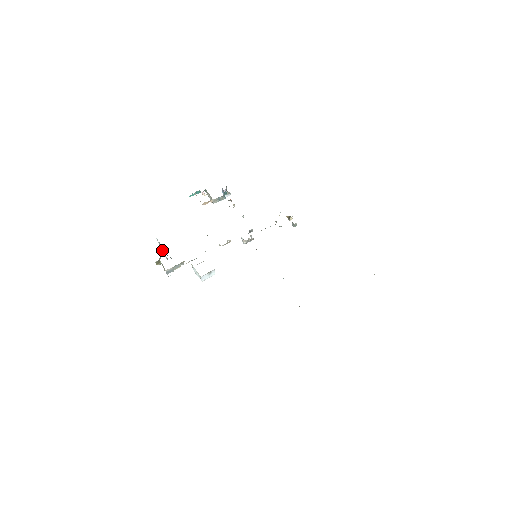
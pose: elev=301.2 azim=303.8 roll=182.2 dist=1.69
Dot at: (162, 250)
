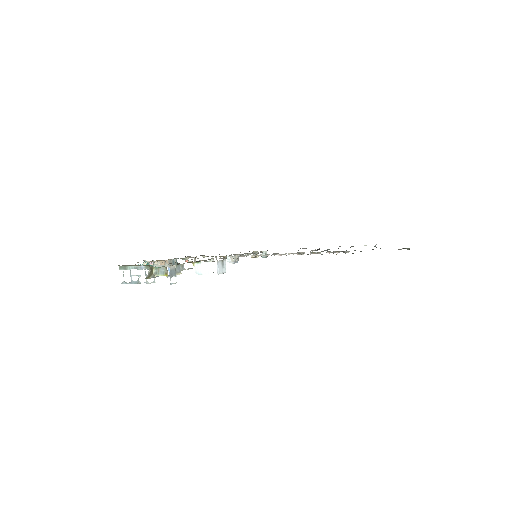
Dot at: occluded
